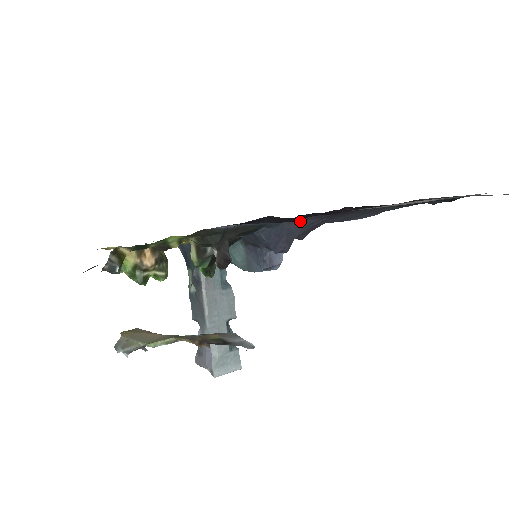
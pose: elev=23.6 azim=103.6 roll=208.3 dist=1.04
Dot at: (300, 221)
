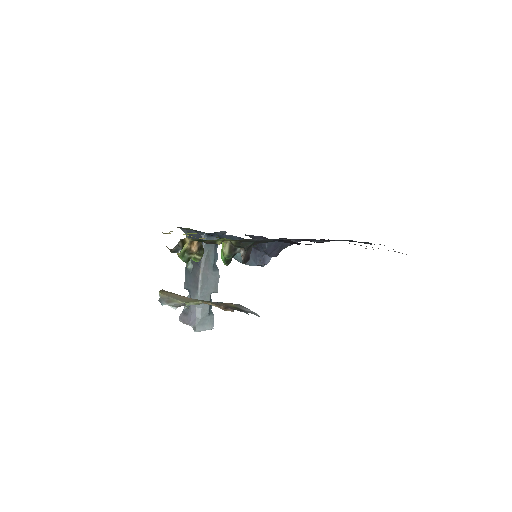
Dot at: occluded
